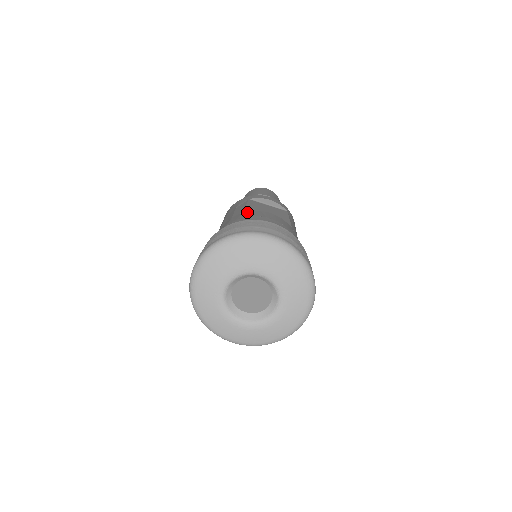
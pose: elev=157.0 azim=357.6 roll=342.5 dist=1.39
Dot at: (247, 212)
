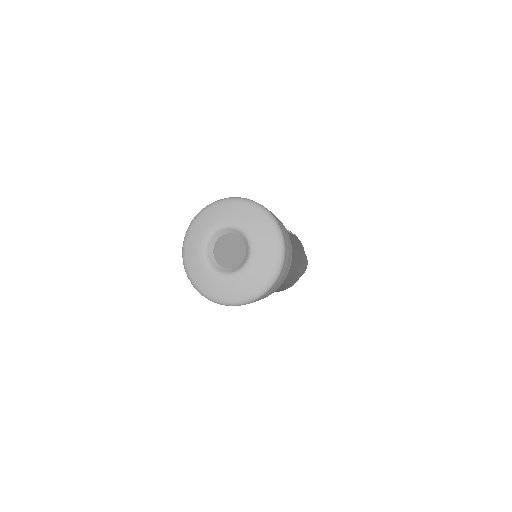
Dot at: occluded
